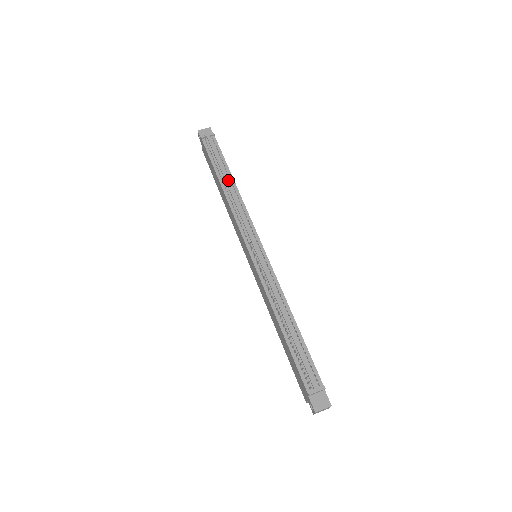
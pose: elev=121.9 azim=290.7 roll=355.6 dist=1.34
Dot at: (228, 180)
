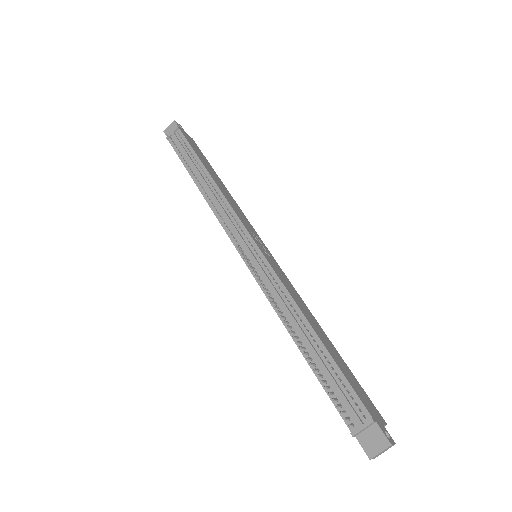
Dot at: (202, 175)
